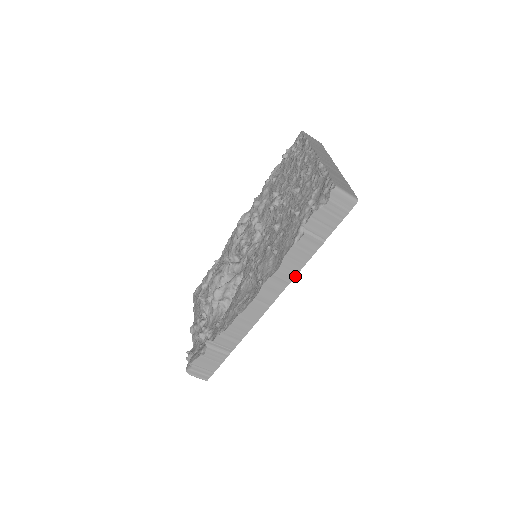
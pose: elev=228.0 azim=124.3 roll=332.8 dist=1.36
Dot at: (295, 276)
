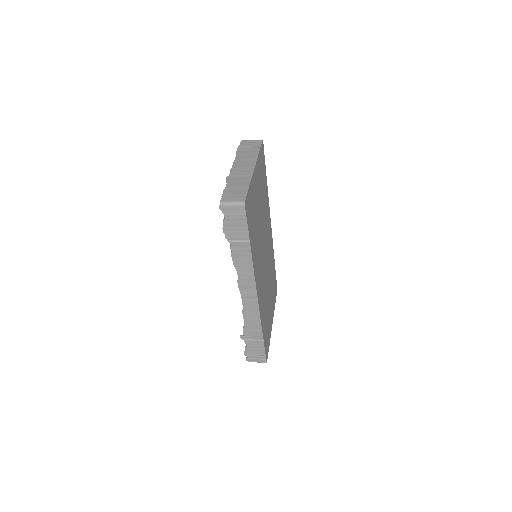
Dot at: (254, 272)
